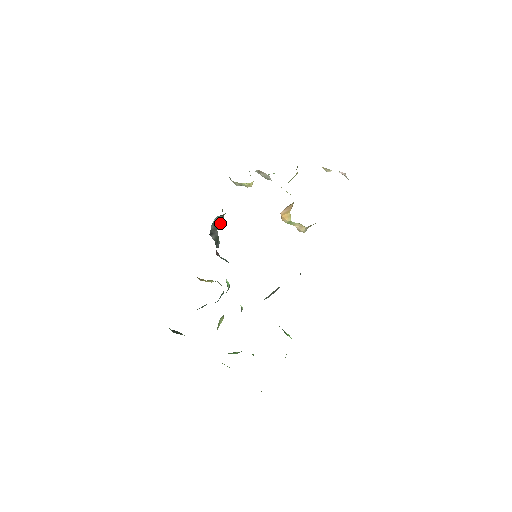
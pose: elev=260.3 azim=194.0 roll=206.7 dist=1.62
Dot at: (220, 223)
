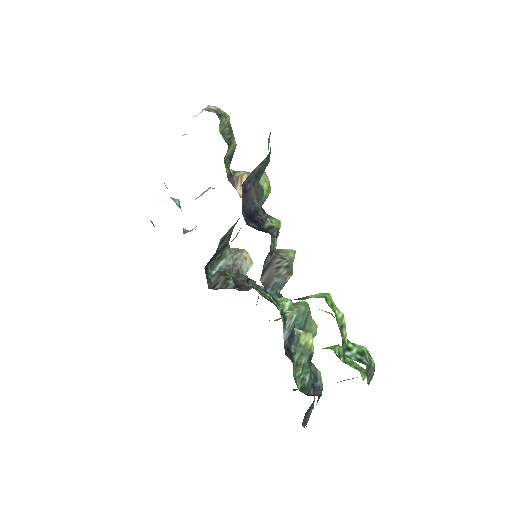
Dot at: (239, 261)
